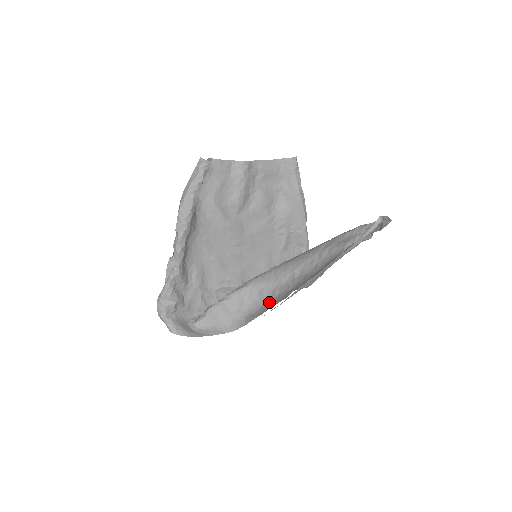
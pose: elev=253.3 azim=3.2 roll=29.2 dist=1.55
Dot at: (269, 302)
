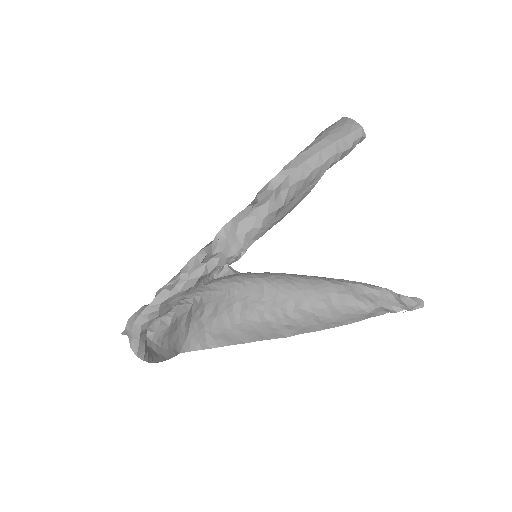
Dot at: (249, 326)
